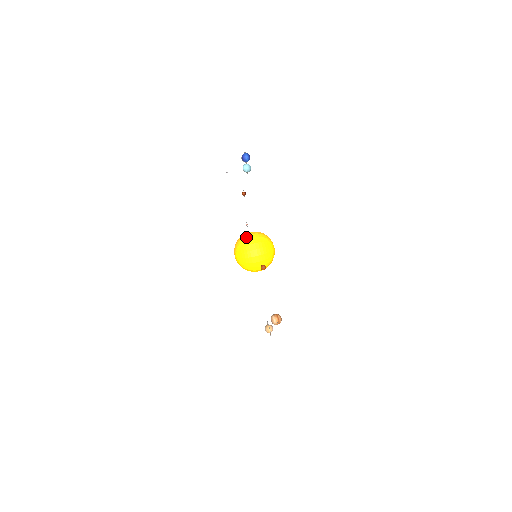
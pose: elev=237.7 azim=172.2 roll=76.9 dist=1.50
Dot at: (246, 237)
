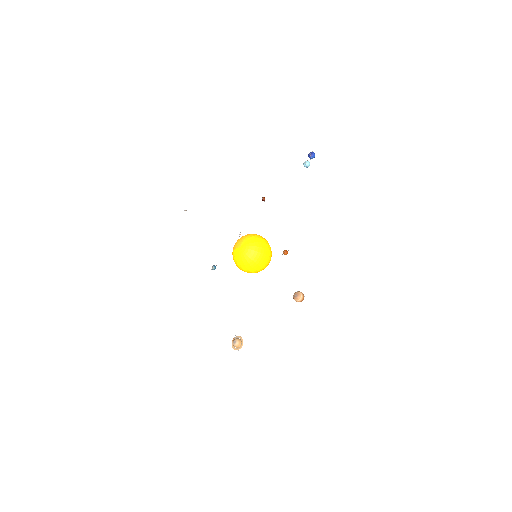
Dot at: (256, 234)
